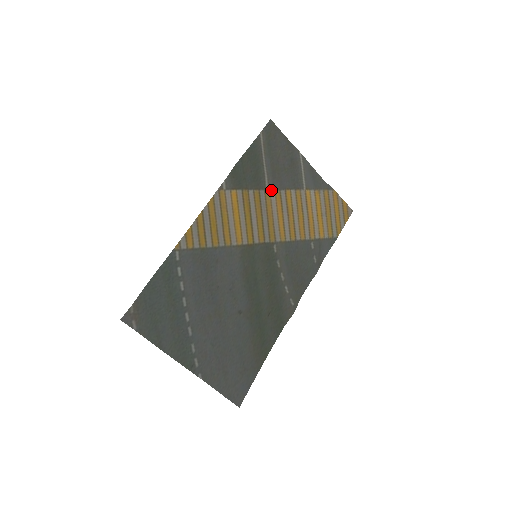
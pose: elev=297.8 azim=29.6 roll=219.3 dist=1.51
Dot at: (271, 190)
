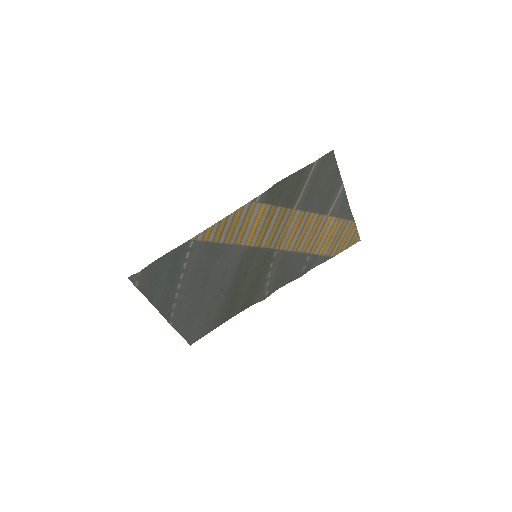
Dot at: (298, 210)
